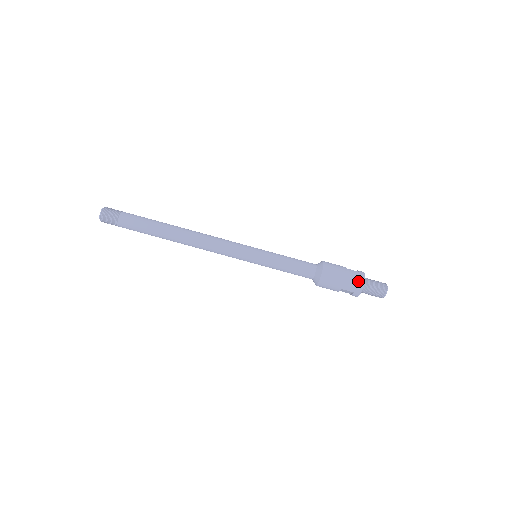
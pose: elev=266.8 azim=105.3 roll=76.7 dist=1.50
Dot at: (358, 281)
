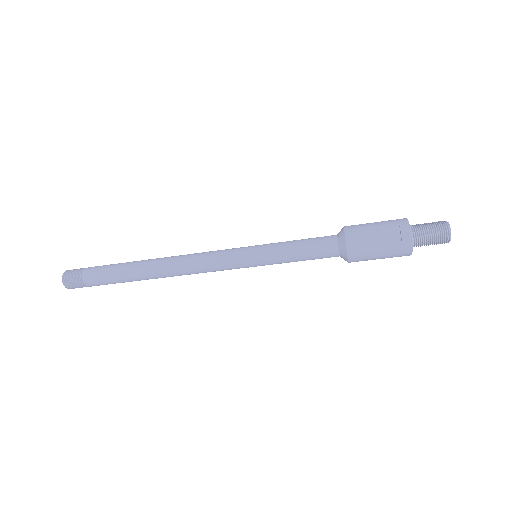
Dot at: occluded
